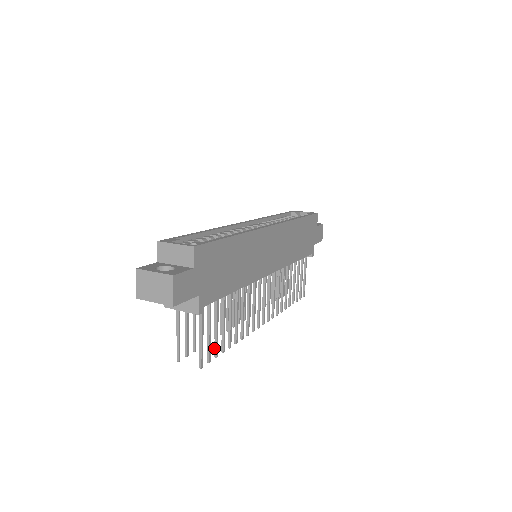
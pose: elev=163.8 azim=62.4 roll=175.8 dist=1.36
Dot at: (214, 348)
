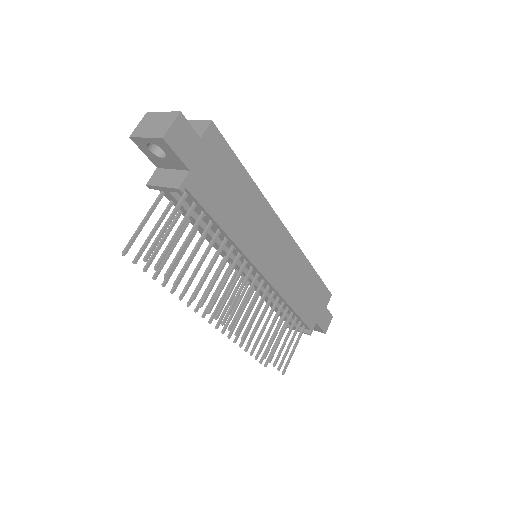
Dot at: (169, 266)
